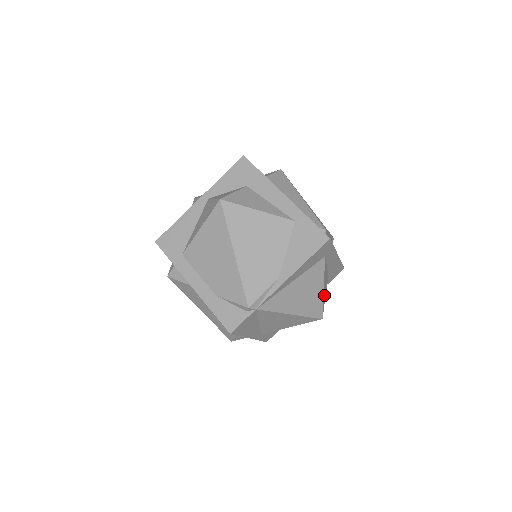
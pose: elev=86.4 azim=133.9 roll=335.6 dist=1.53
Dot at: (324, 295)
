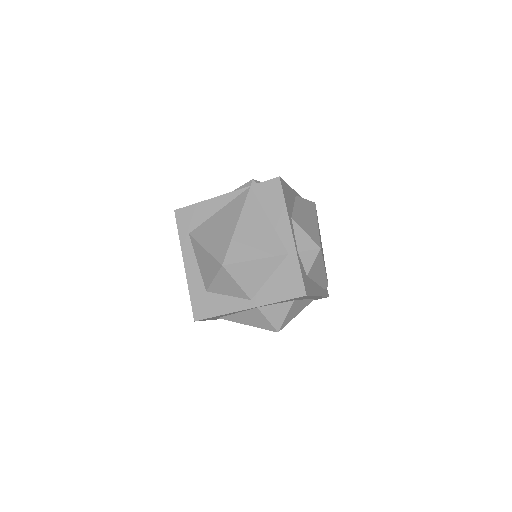
Dot at: occluded
